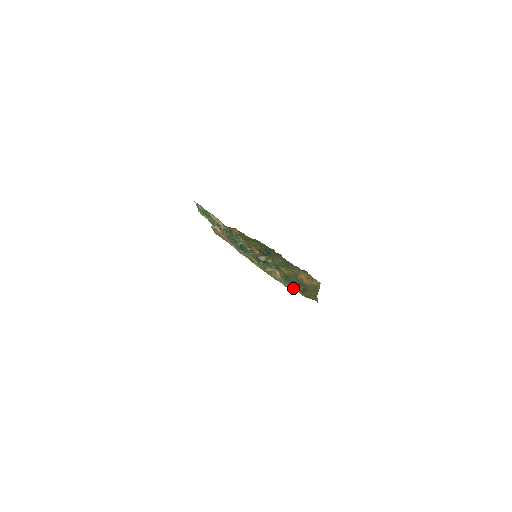
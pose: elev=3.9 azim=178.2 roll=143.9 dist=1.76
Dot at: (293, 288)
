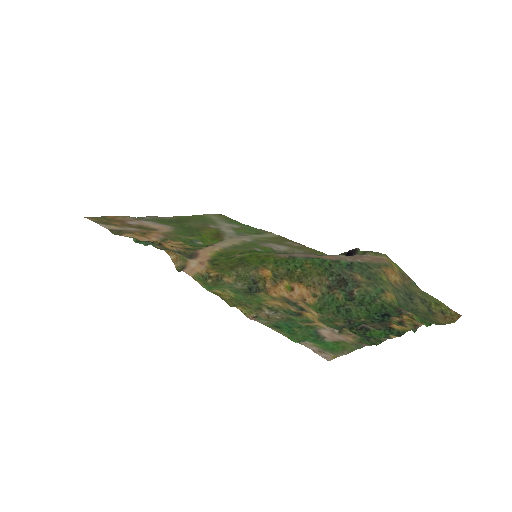
Dot at: occluded
